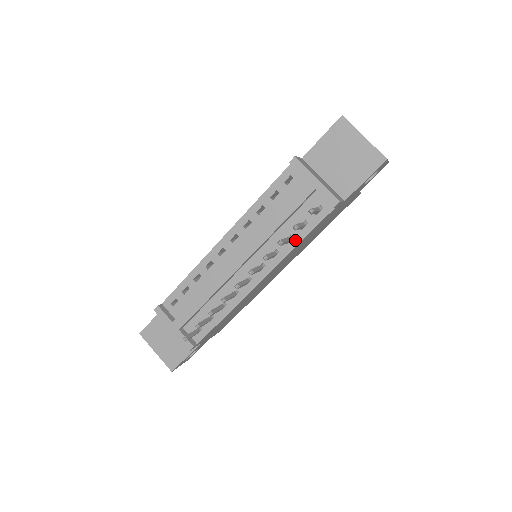
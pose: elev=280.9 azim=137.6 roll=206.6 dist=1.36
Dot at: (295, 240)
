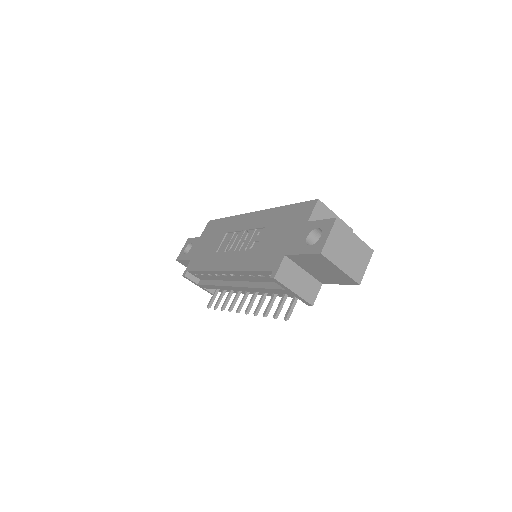
Dot at: (281, 295)
